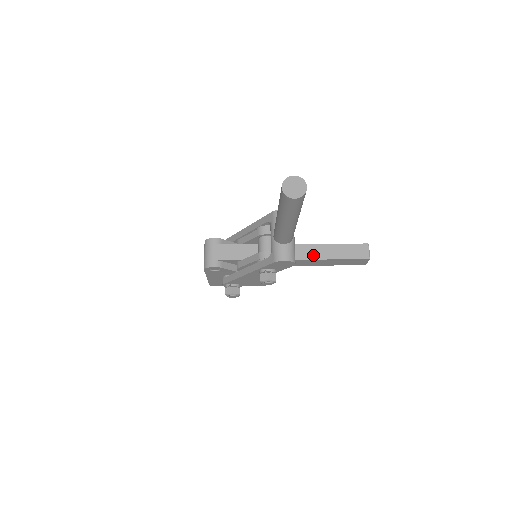
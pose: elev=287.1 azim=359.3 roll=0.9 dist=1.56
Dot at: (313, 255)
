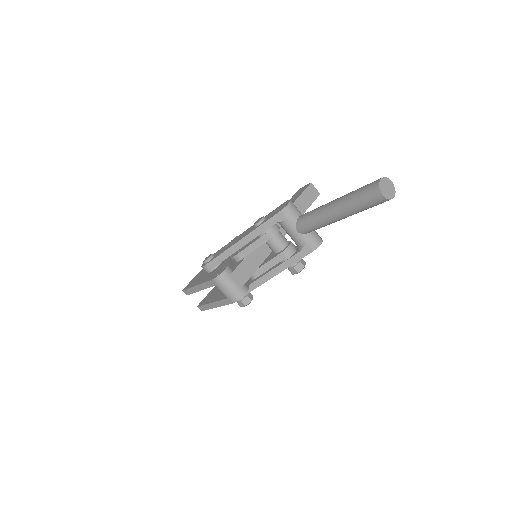
Dot at: occluded
